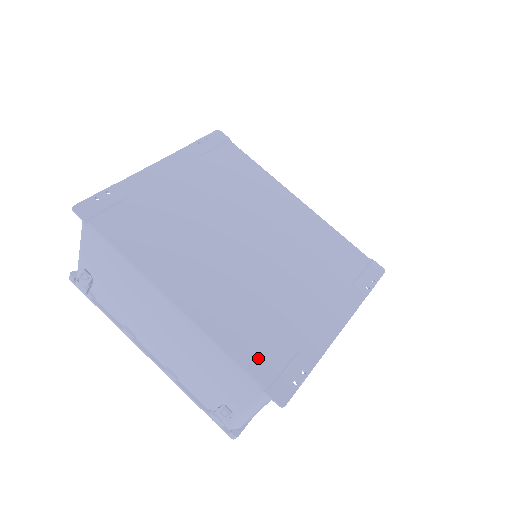
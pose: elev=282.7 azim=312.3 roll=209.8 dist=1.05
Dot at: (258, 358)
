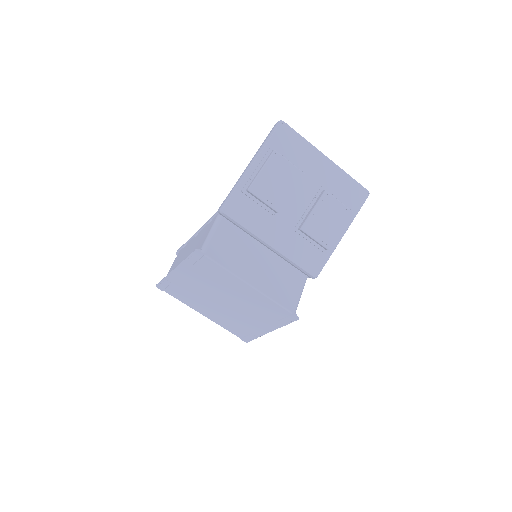
Dot at: (236, 332)
